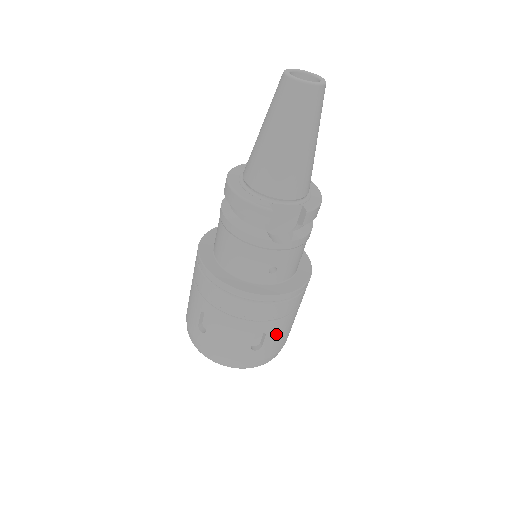
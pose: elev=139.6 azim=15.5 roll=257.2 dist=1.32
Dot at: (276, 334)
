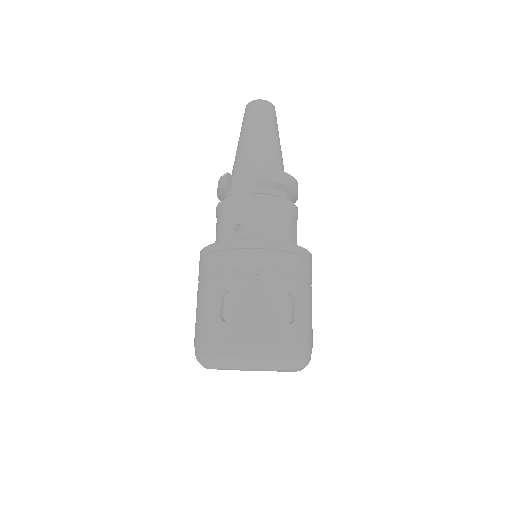
Dot at: (246, 300)
